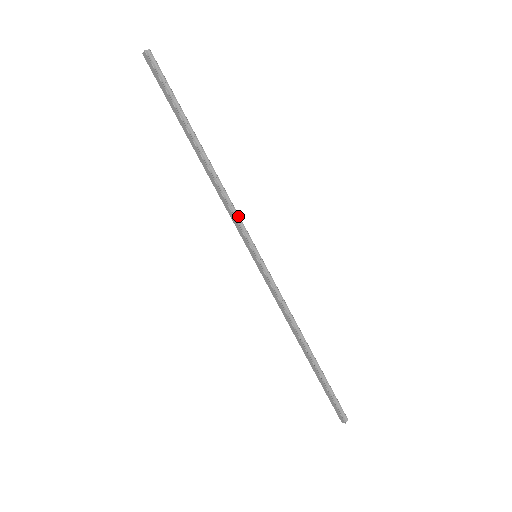
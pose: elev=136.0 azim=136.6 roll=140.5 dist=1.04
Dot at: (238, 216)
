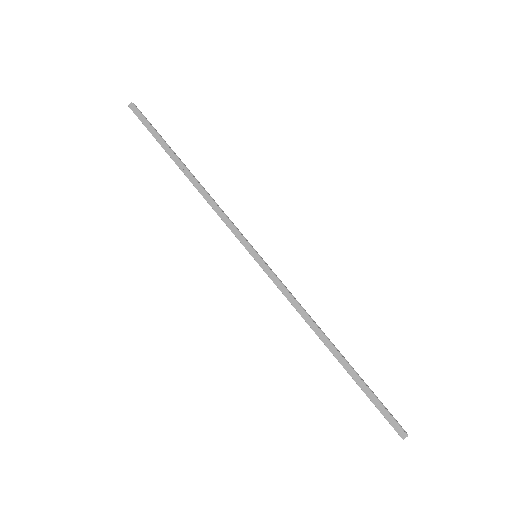
Dot at: (231, 221)
